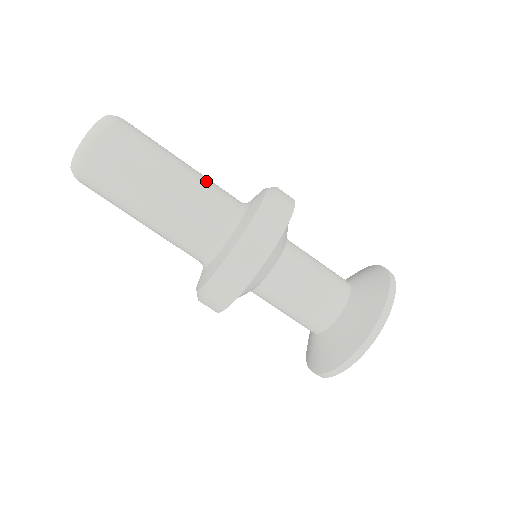
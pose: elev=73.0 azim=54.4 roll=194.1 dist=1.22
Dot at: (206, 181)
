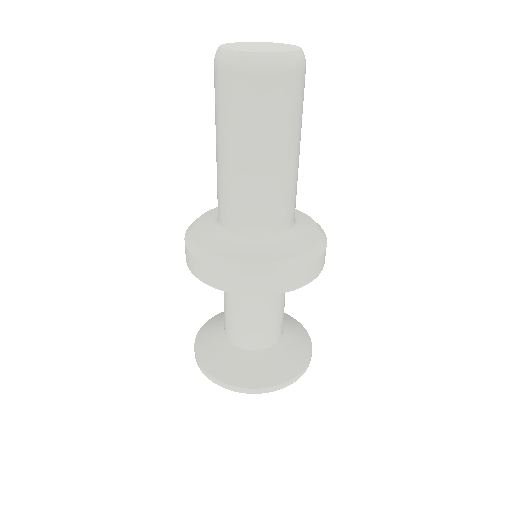
Dot at: (273, 193)
